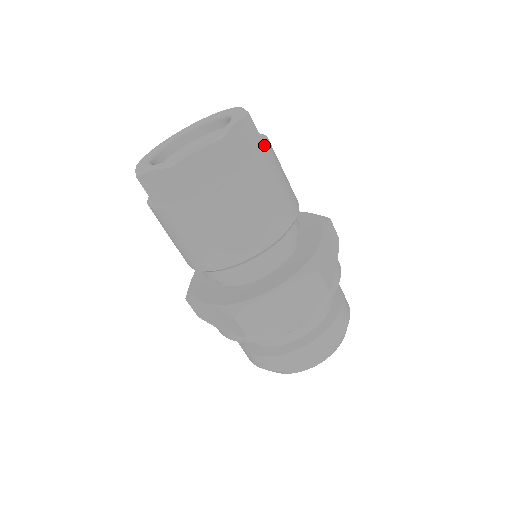
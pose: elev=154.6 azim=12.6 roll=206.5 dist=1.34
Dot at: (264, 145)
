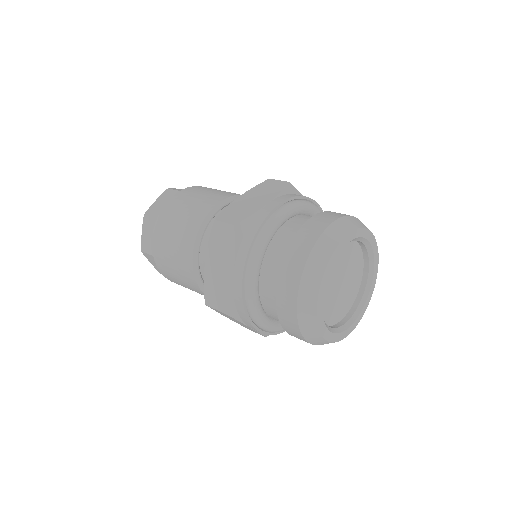
Dot at: occluded
